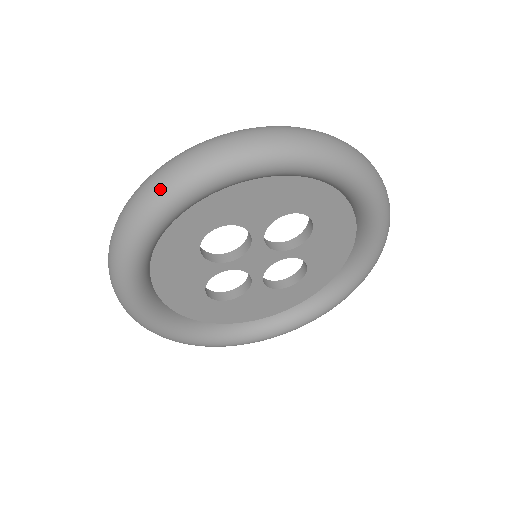
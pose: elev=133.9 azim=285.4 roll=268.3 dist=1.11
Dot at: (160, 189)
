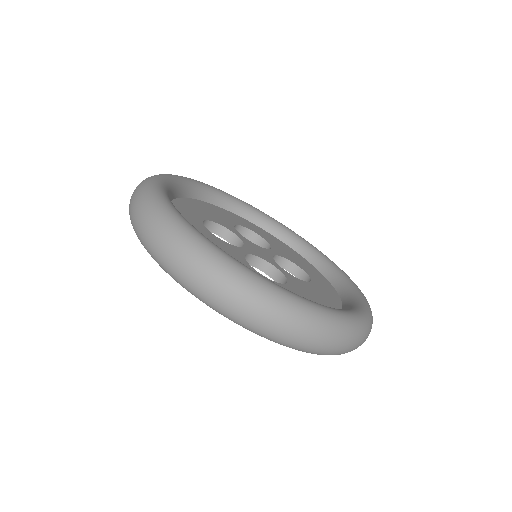
Dot at: occluded
